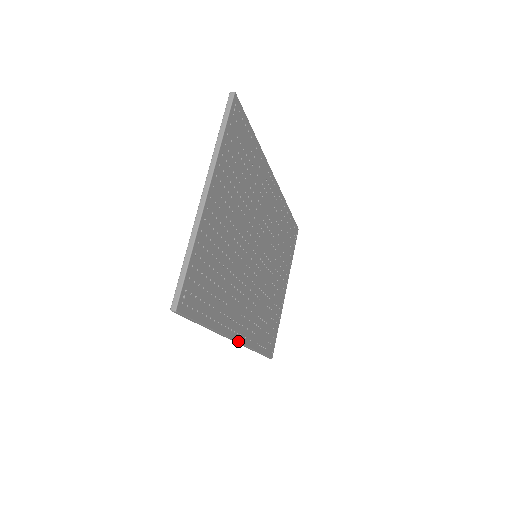
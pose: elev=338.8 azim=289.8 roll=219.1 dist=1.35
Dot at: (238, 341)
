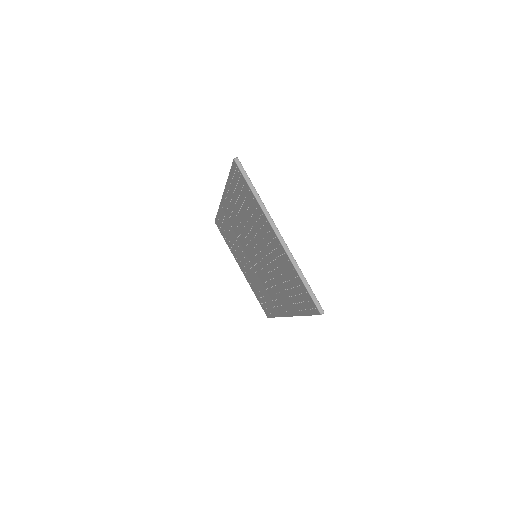
Dot at: occluded
